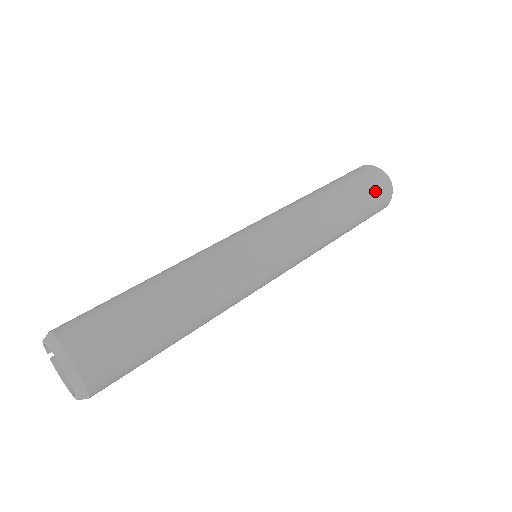
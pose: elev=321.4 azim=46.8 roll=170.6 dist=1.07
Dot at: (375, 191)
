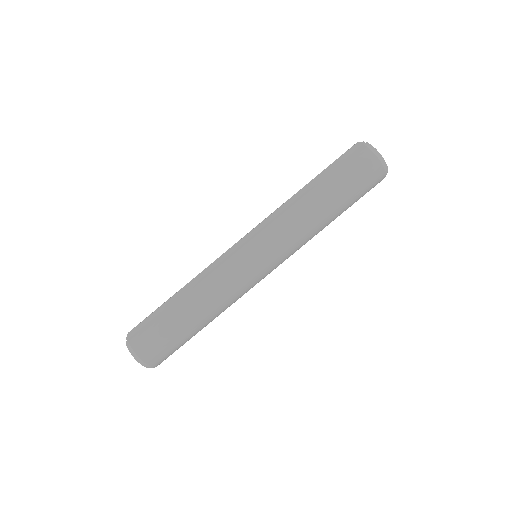
Dot at: occluded
